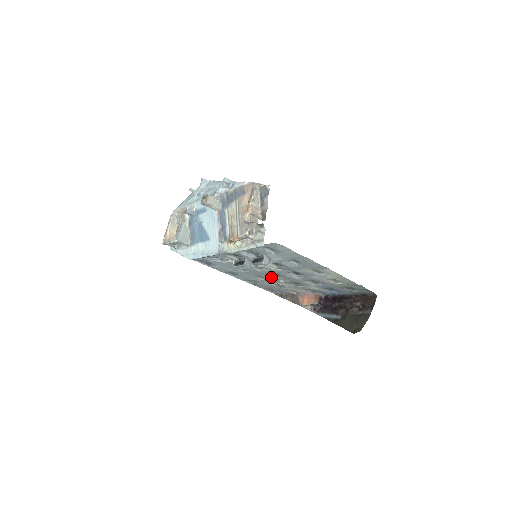
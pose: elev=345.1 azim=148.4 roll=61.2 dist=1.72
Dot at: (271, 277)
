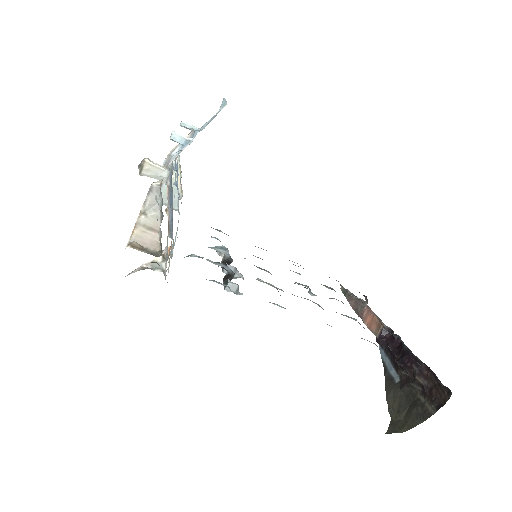
Dot at: occluded
